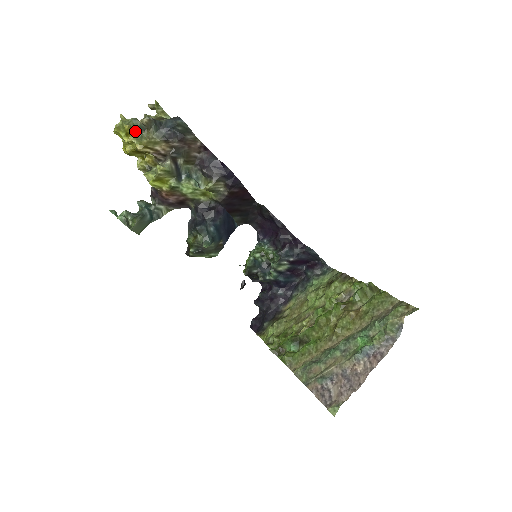
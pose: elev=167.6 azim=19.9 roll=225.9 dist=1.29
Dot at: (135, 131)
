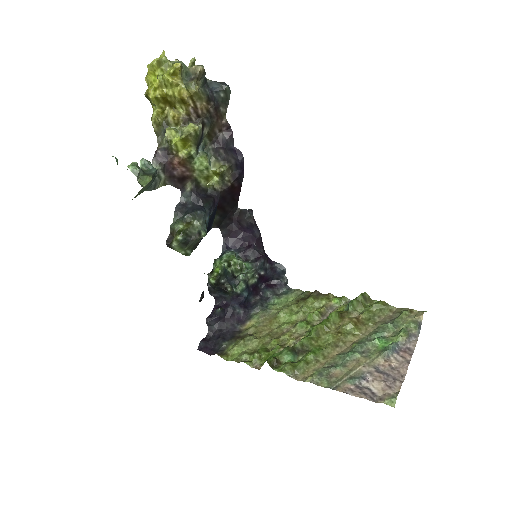
Dot at: (181, 75)
